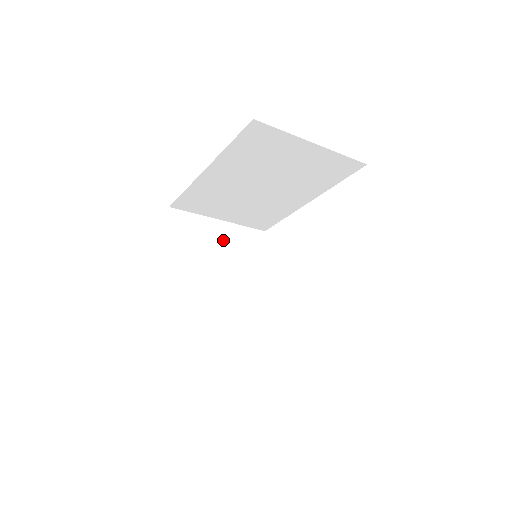
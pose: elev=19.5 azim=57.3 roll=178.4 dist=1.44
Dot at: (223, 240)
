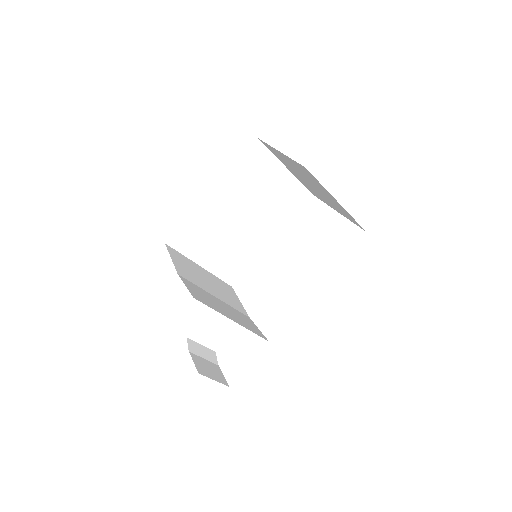
Dot at: (208, 278)
